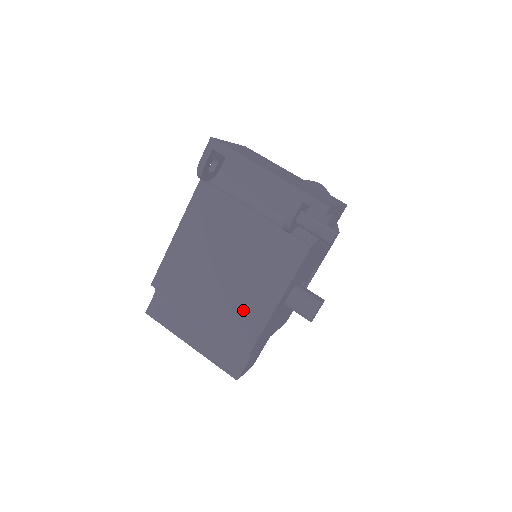
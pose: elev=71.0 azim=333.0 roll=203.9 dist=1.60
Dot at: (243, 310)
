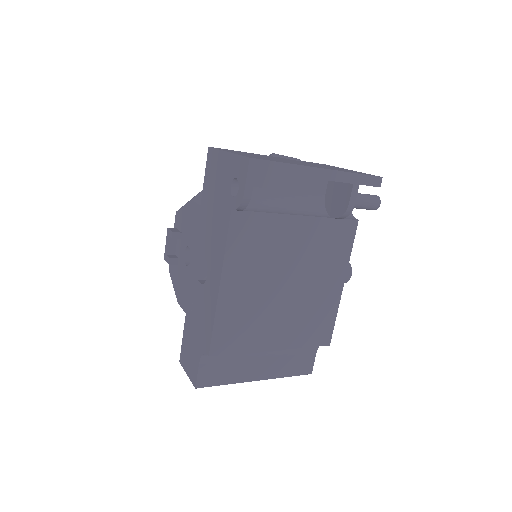
Dot at: (315, 312)
